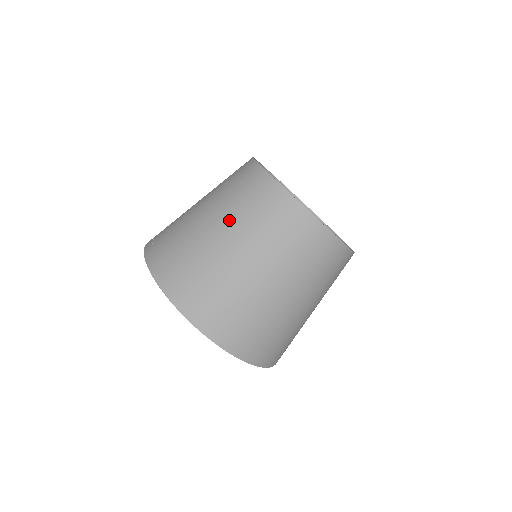
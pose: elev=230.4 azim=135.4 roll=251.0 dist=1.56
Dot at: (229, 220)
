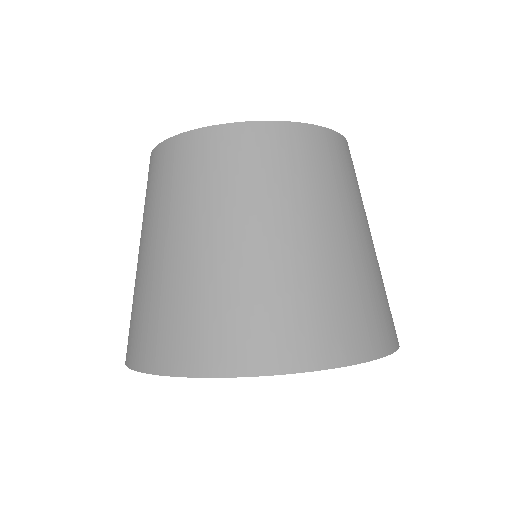
Dot at: (142, 231)
